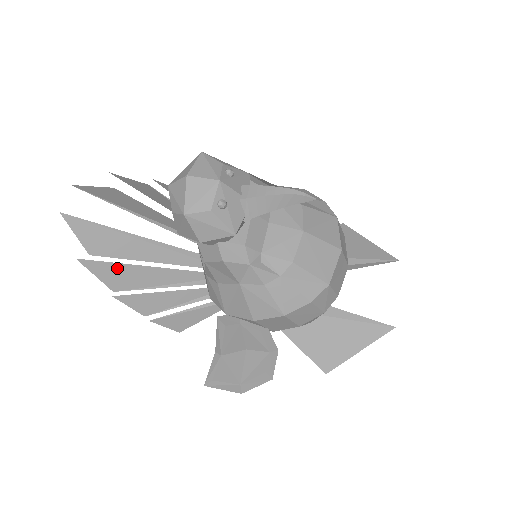
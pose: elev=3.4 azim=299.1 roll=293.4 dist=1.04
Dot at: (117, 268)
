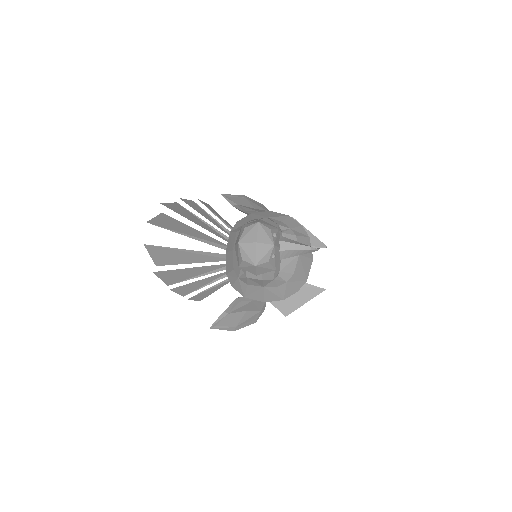
Dot at: (174, 272)
